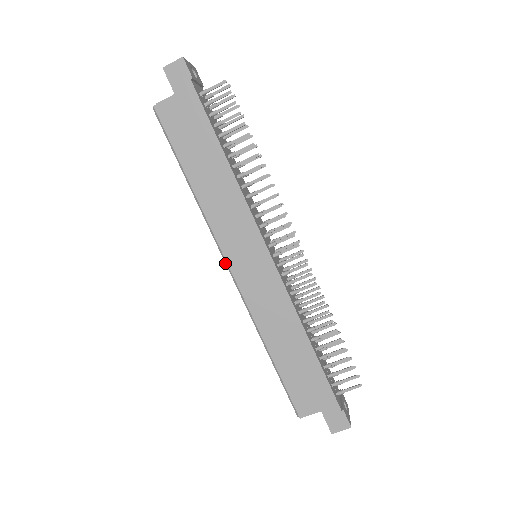
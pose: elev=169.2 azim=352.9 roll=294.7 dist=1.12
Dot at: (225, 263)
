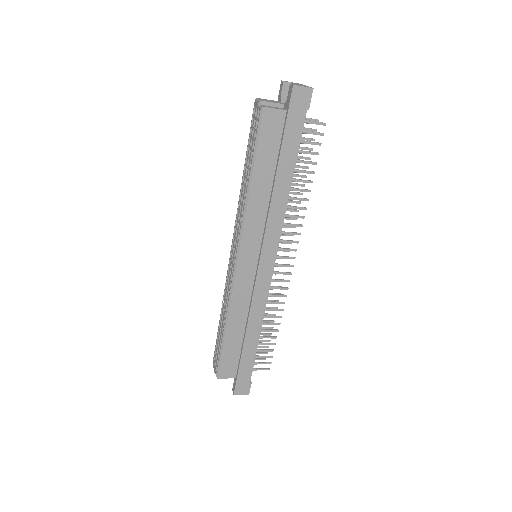
Dot at: (236, 254)
